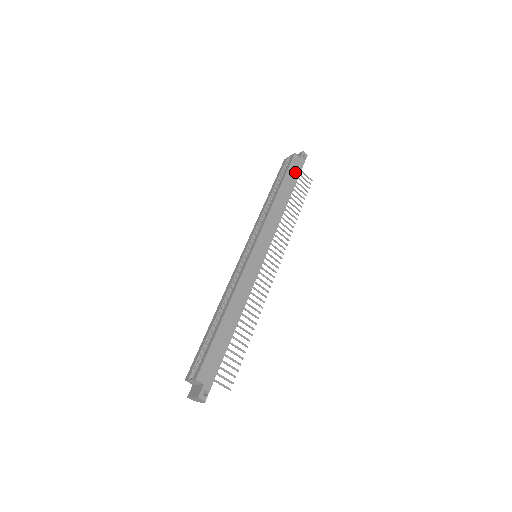
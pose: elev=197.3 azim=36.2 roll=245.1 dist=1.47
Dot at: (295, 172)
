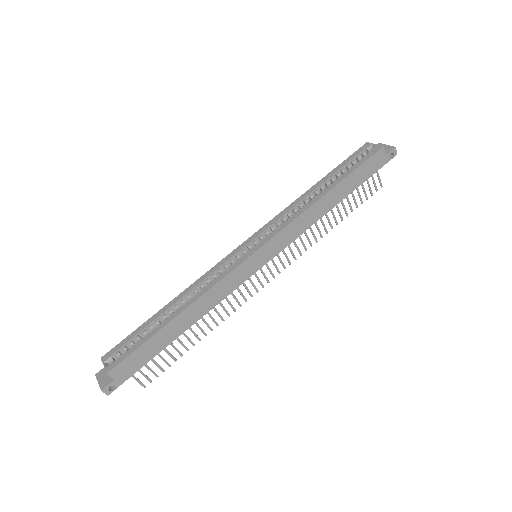
Dot at: (367, 172)
